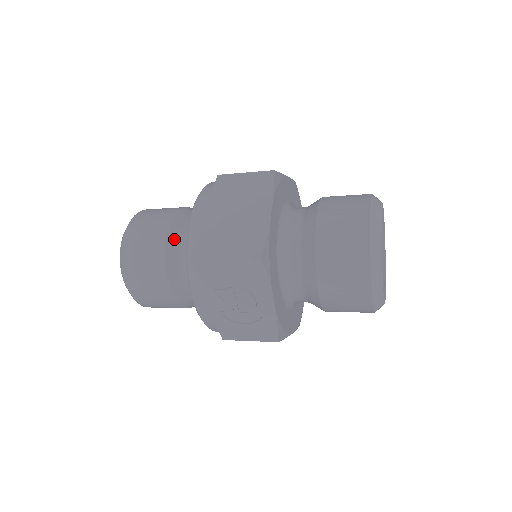
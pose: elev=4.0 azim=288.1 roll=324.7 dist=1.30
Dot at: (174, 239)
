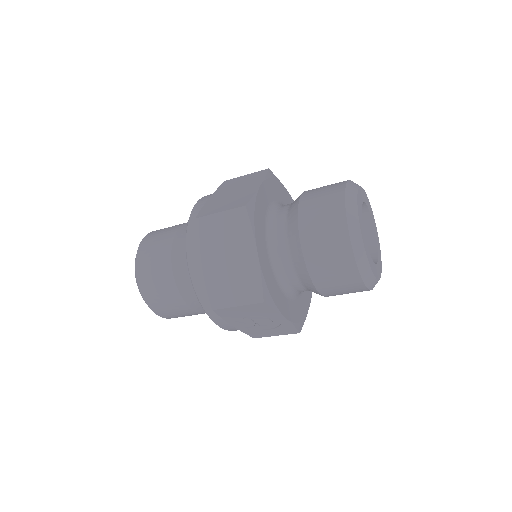
Dot at: (181, 276)
